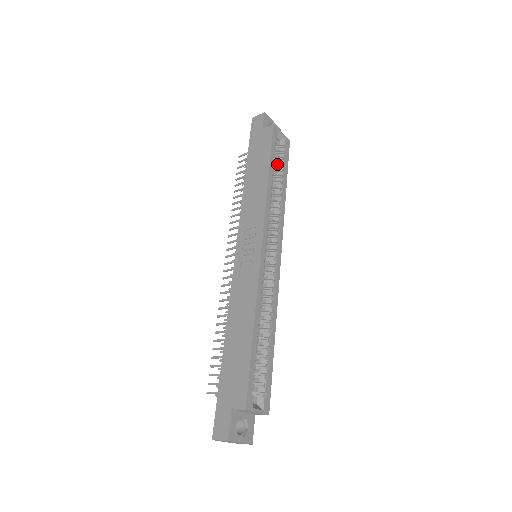
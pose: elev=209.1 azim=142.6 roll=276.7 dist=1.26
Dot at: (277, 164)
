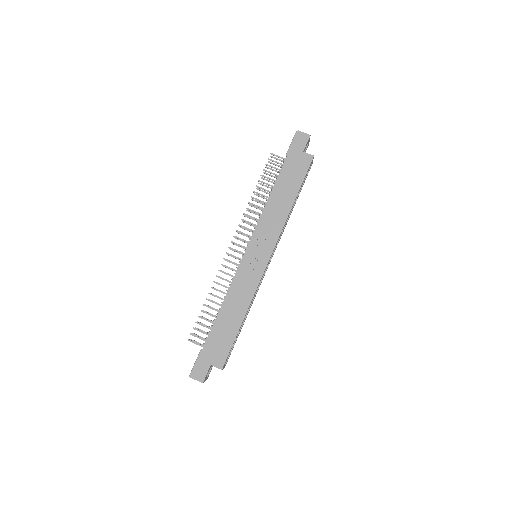
Dot at: occluded
